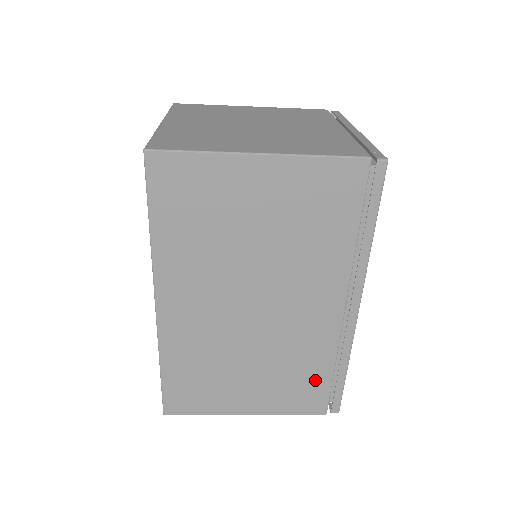
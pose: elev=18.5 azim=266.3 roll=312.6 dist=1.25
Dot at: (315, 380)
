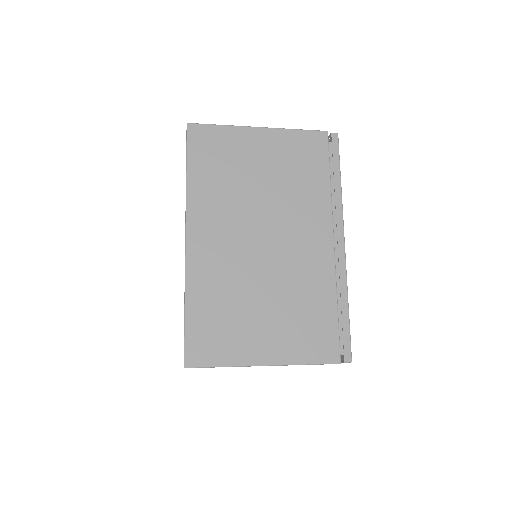
Dot at: (323, 318)
